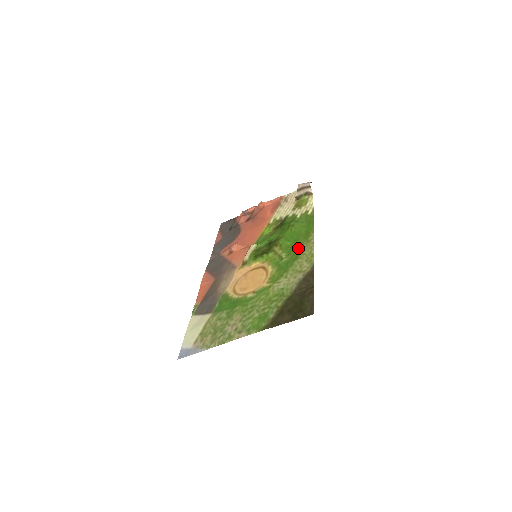
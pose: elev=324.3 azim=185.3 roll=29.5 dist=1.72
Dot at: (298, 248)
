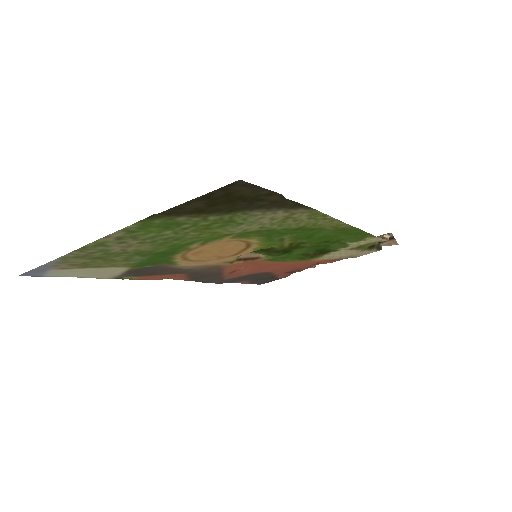
Dot at: (315, 231)
